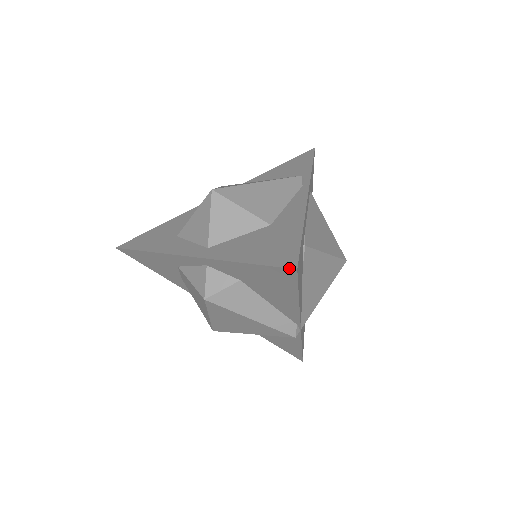
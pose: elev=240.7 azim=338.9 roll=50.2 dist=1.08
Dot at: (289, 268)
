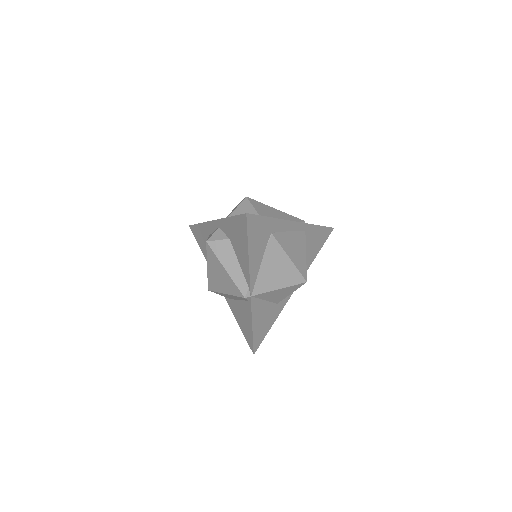
Dot at: occluded
